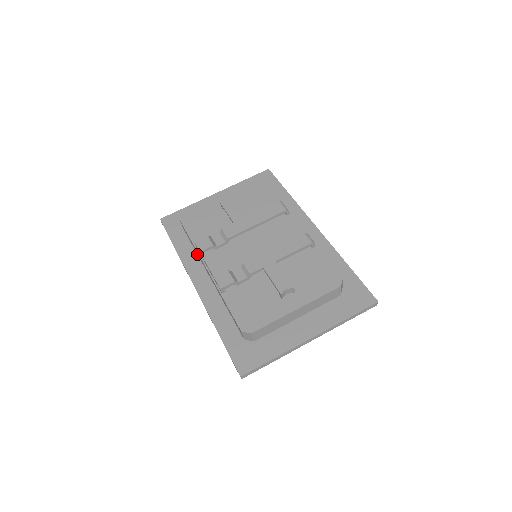
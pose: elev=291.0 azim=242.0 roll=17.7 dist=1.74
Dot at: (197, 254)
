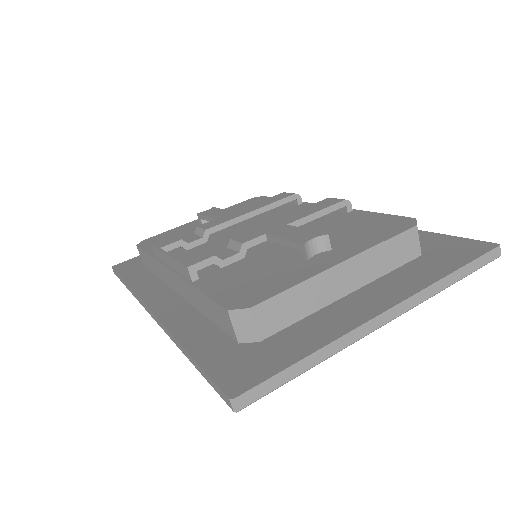
Dot at: (159, 278)
